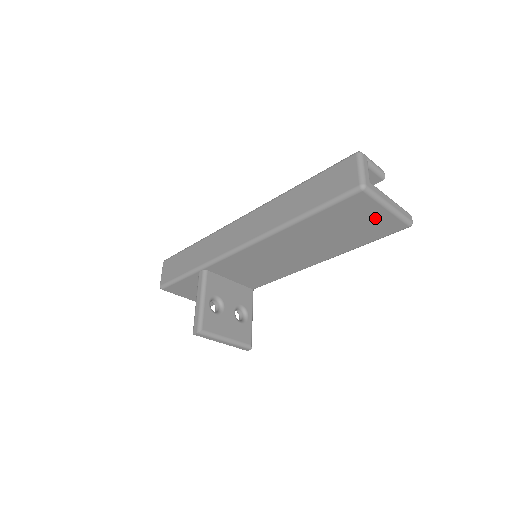
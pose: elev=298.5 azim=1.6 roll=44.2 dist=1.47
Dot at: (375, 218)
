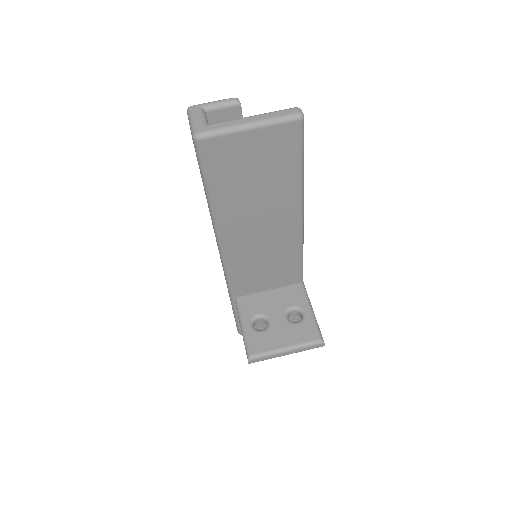
Dot at: (257, 146)
